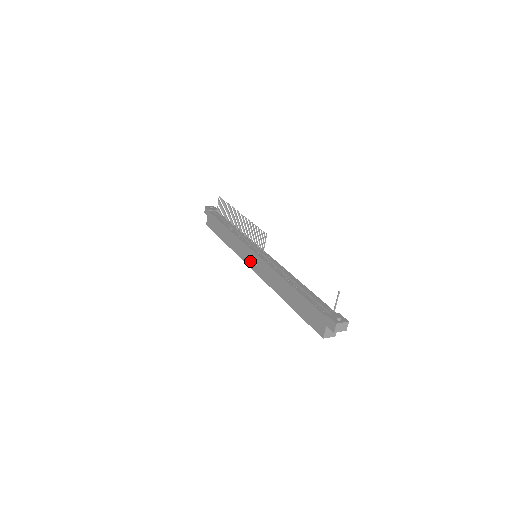
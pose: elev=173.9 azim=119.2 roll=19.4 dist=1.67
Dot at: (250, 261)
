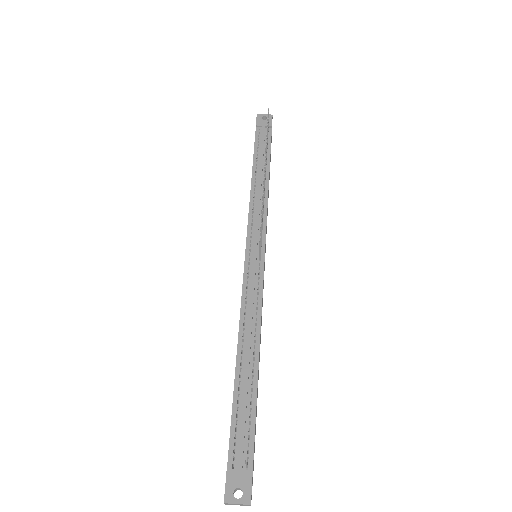
Dot at: occluded
